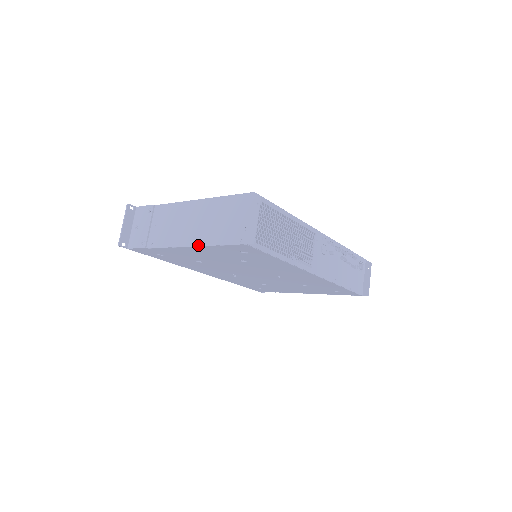
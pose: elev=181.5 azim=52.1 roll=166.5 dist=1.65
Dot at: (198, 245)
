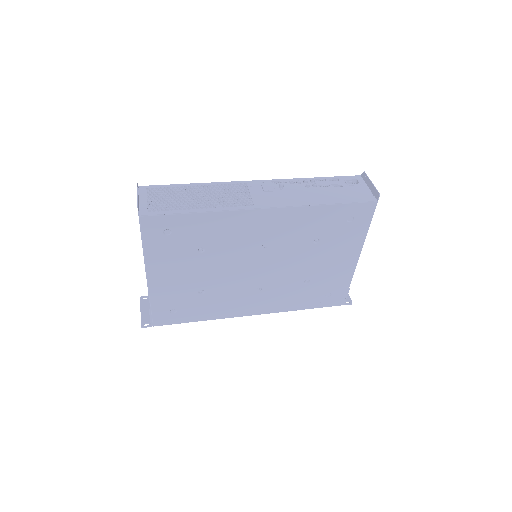
Dot at: (144, 261)
